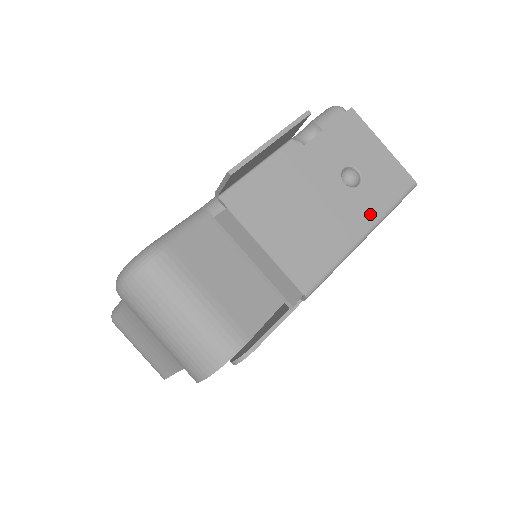
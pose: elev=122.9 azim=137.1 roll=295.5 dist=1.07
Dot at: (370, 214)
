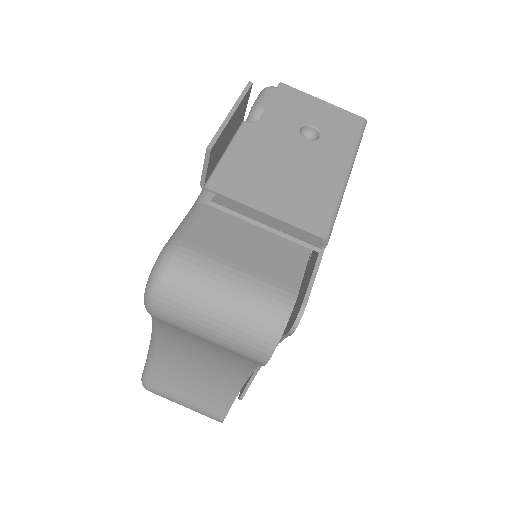
Dot at: (342, 155)
